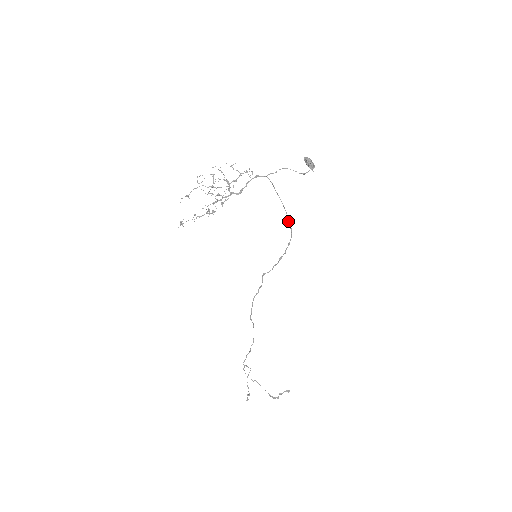
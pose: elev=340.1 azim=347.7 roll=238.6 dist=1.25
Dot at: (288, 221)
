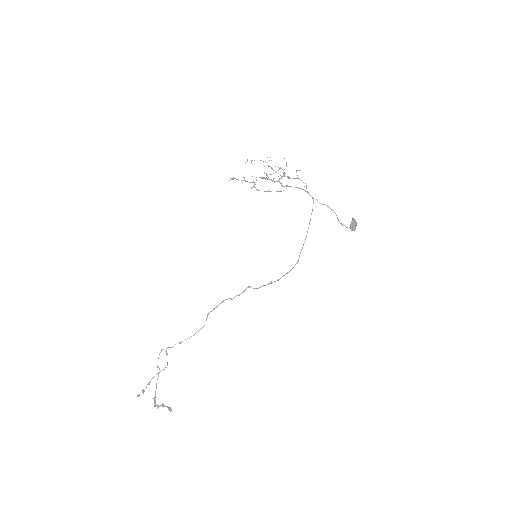
Dot at: occluded
